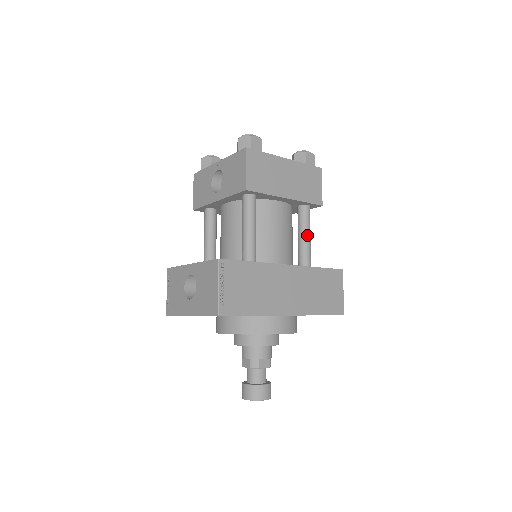
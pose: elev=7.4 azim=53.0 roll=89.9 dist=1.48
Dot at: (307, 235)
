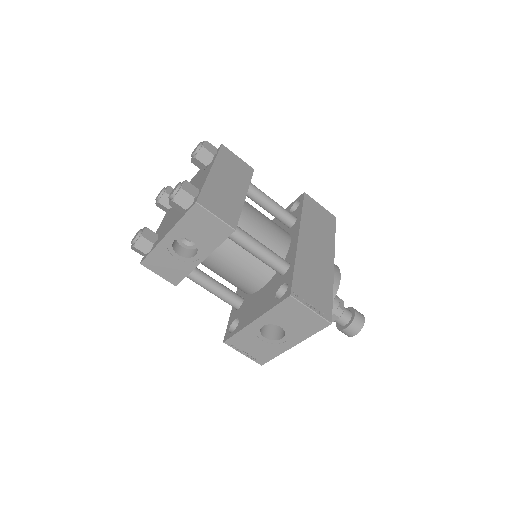
Dot at: (271, 201)
